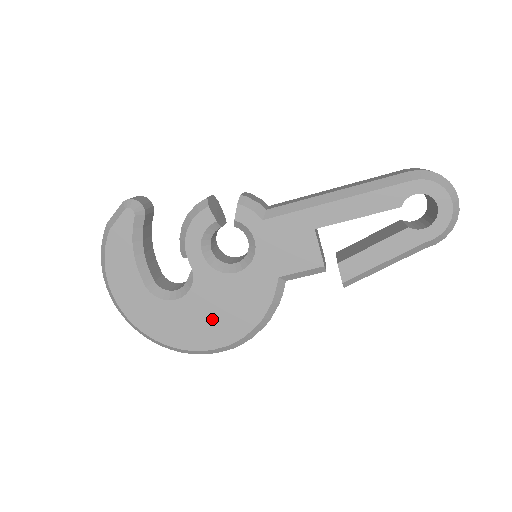
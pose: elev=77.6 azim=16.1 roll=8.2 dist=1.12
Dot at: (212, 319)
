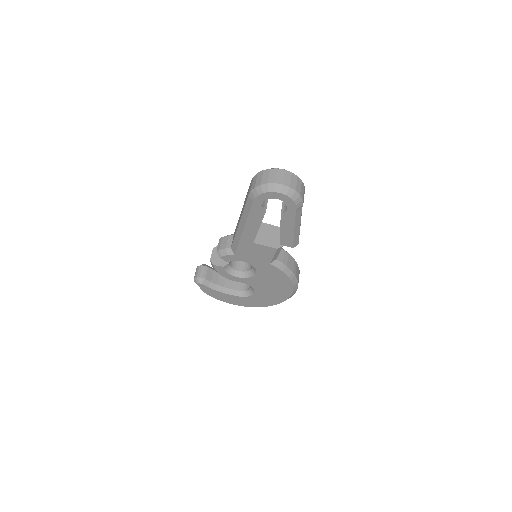
Dot at: (274, 289)
